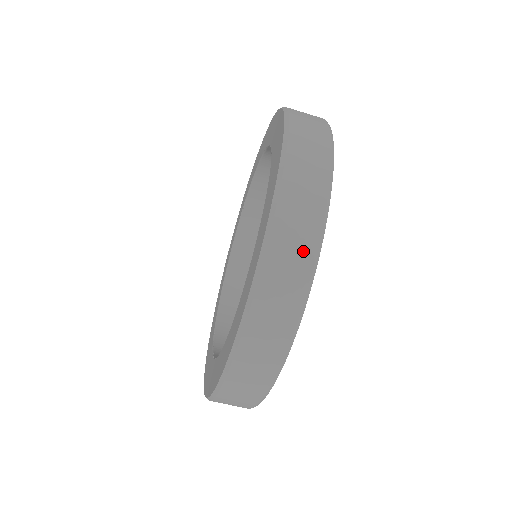
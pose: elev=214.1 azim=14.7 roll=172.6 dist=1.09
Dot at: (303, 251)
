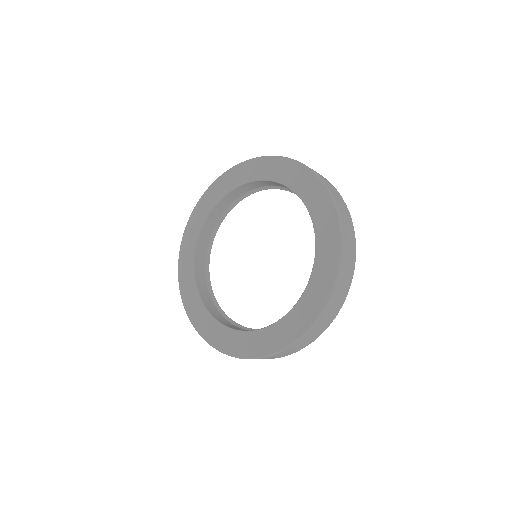
Dot at: (334, 189)
